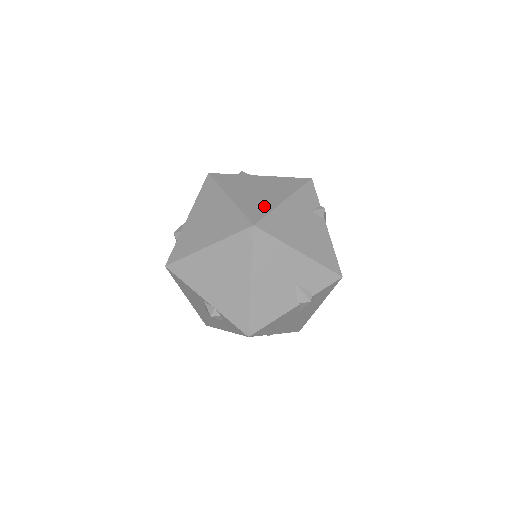
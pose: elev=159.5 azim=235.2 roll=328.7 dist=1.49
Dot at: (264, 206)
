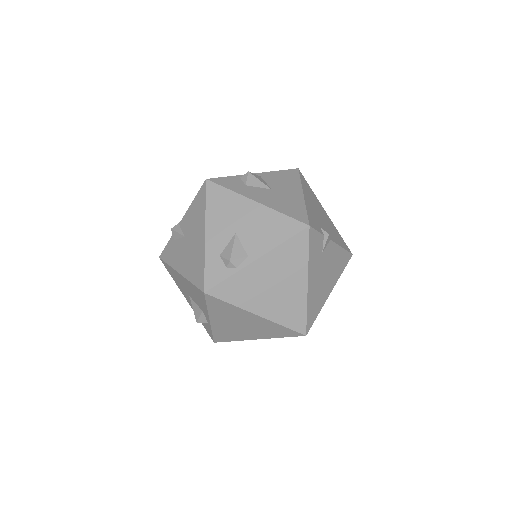
Dot at: (297, 307)
